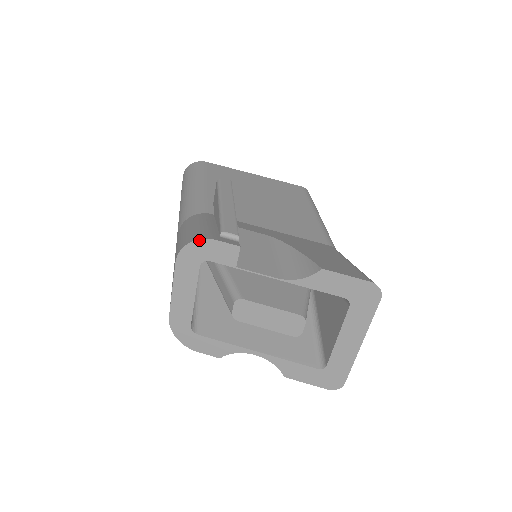
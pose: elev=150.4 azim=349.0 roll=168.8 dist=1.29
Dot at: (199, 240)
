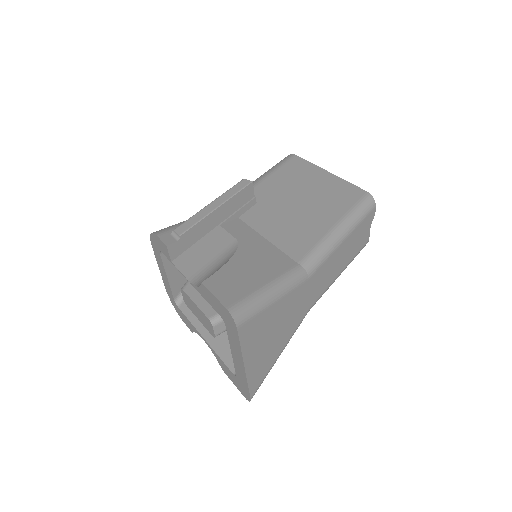
Dot at: (153, 233)
